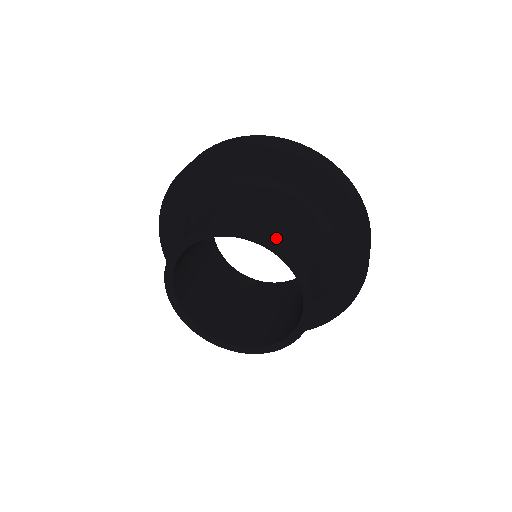
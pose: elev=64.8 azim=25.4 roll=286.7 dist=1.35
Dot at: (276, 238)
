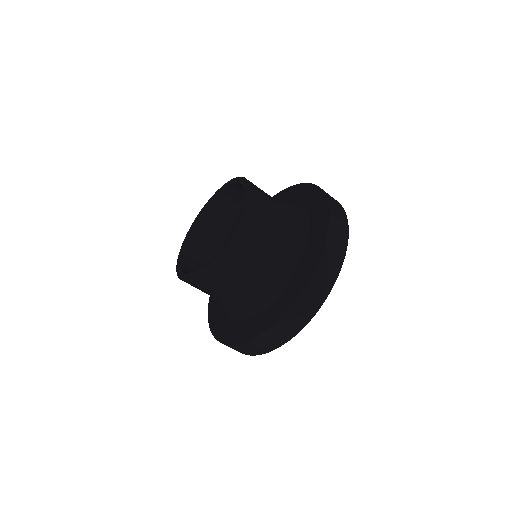
Dot at: (254, 189)
